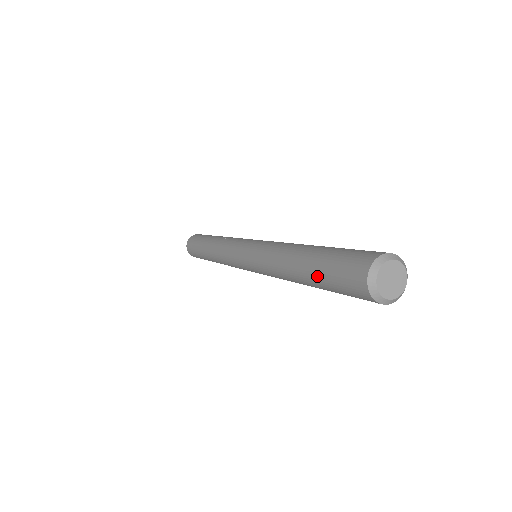
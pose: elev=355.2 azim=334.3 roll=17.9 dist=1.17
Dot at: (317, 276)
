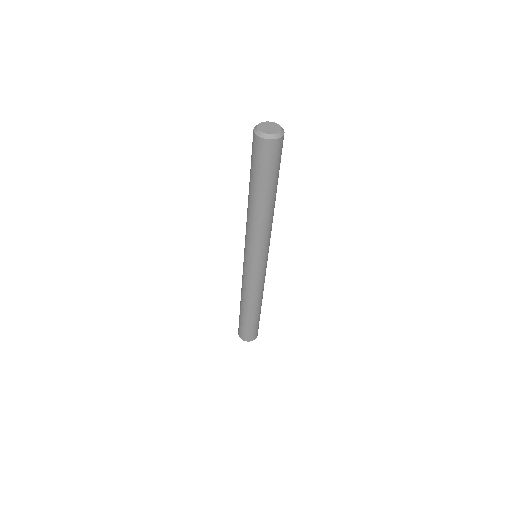
Dot at: (253, 179)
